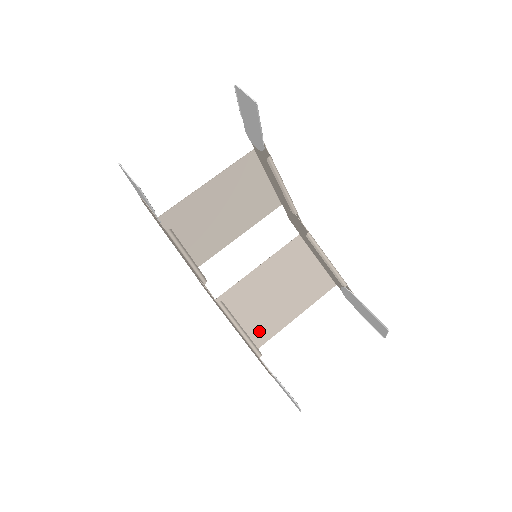
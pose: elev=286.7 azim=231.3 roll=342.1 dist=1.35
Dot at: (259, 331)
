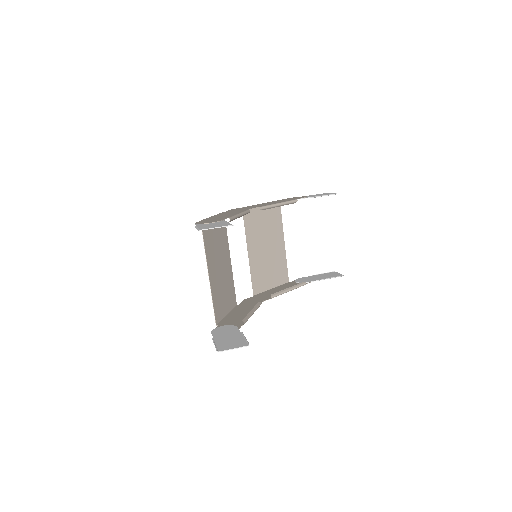
Dot at: (281, 272)
